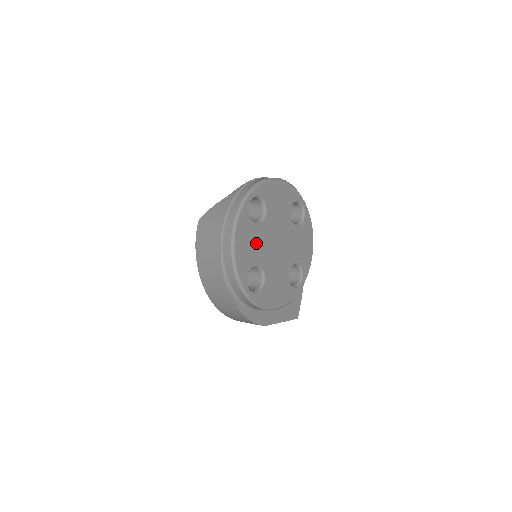
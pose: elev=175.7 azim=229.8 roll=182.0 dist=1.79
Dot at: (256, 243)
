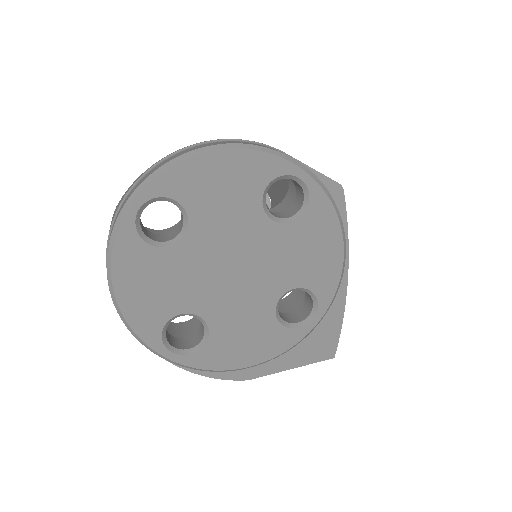
Dot at: (172, 279)
